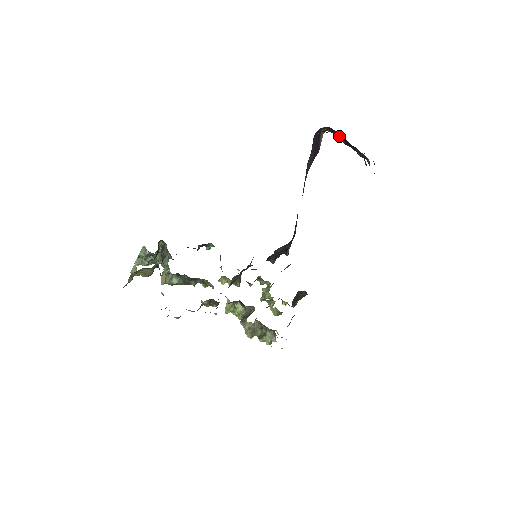
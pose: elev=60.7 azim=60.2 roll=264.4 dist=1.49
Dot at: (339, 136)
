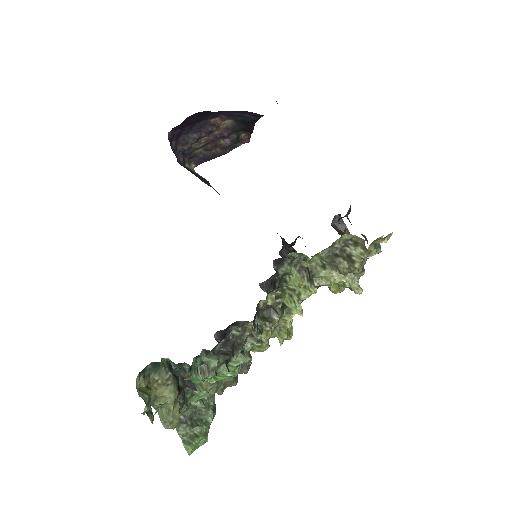
Dot at: (189, 138)
